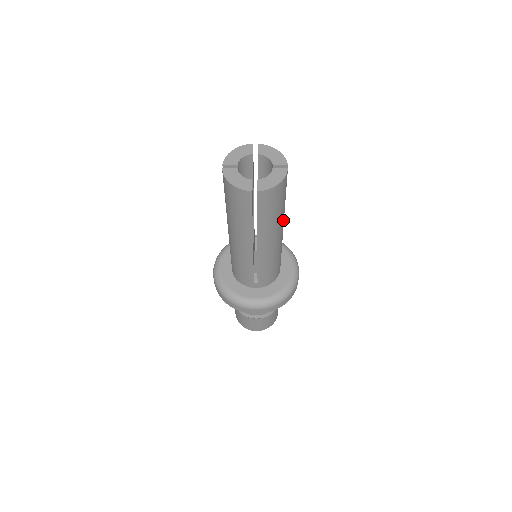
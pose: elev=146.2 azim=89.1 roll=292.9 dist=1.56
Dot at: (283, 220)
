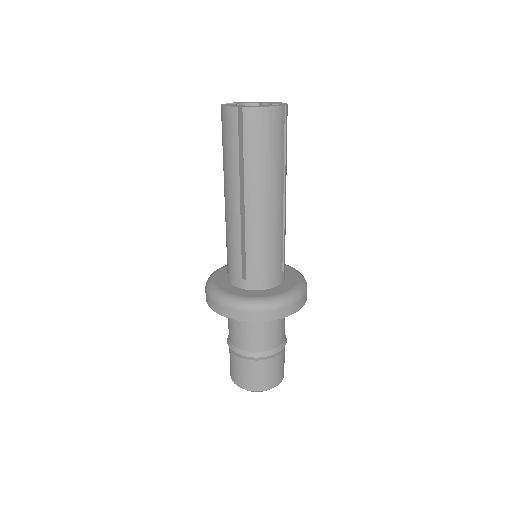
Dot at: (280, 185)
